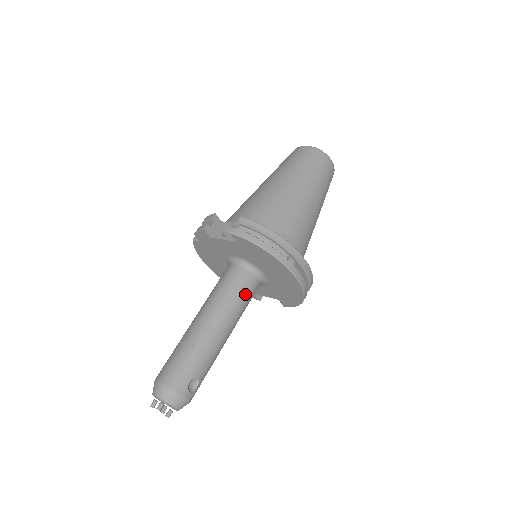
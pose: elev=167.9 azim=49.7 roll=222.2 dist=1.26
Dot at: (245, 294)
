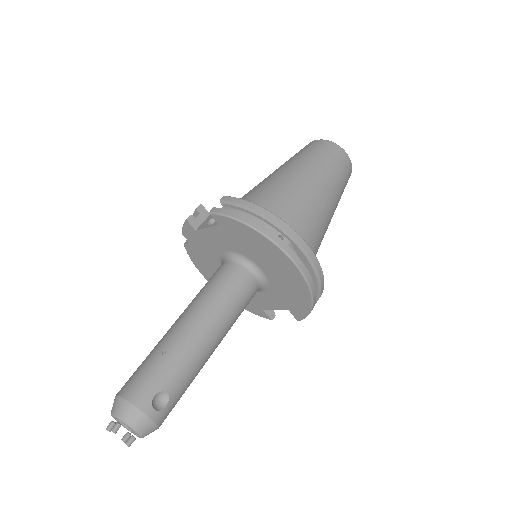
Dot at: (236, 292)
